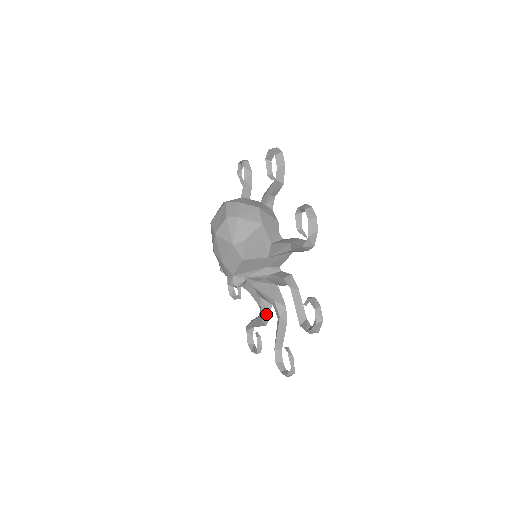
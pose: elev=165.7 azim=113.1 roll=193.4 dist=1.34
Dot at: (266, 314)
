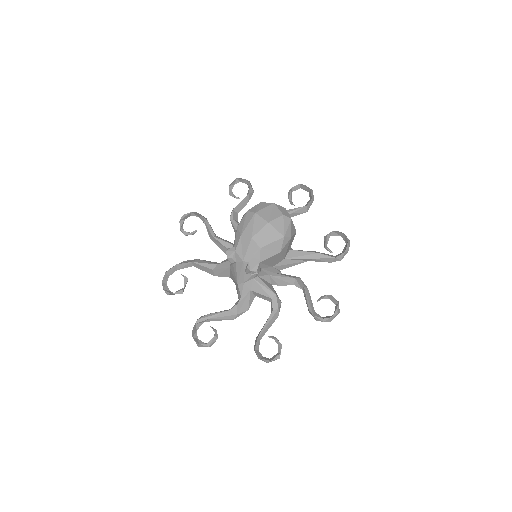
Dot at: (245, 308)
